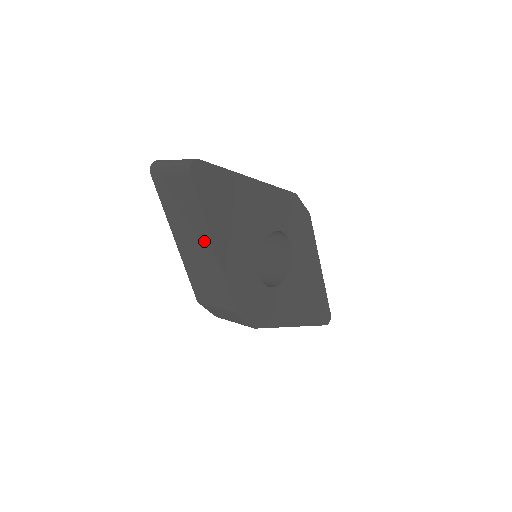
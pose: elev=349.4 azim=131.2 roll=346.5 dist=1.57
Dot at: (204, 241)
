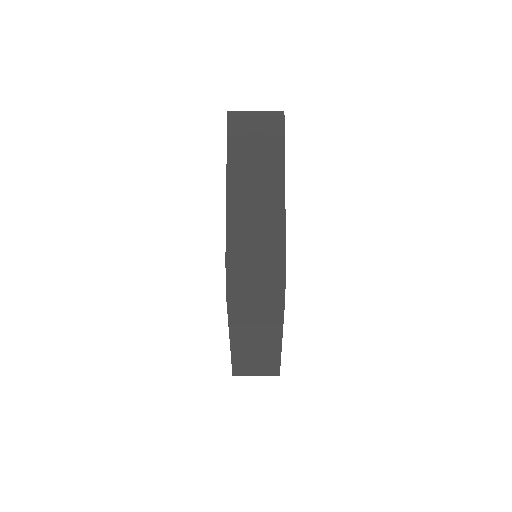
Dot at: (273, 181)
